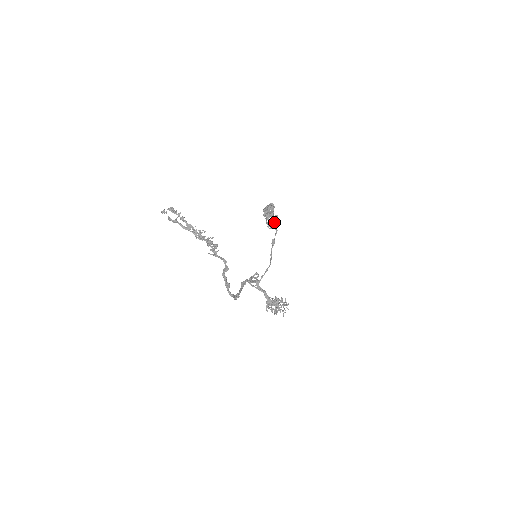
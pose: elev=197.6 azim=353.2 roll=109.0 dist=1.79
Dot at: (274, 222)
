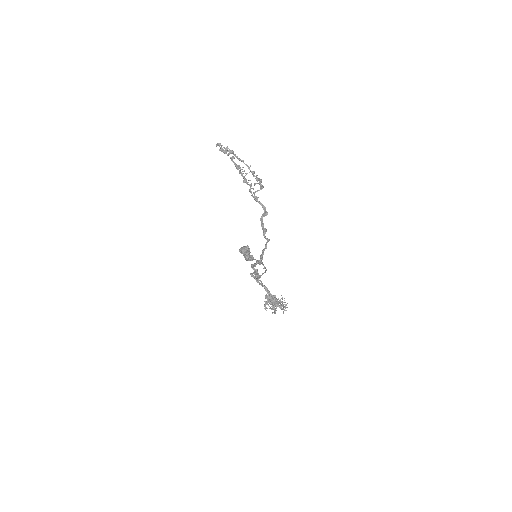
Dot at: (253, 257)
